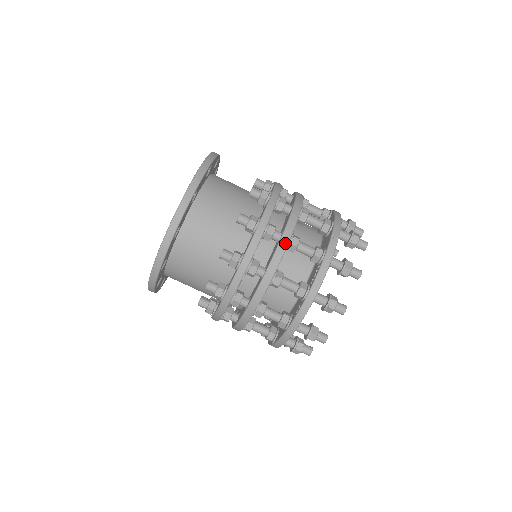
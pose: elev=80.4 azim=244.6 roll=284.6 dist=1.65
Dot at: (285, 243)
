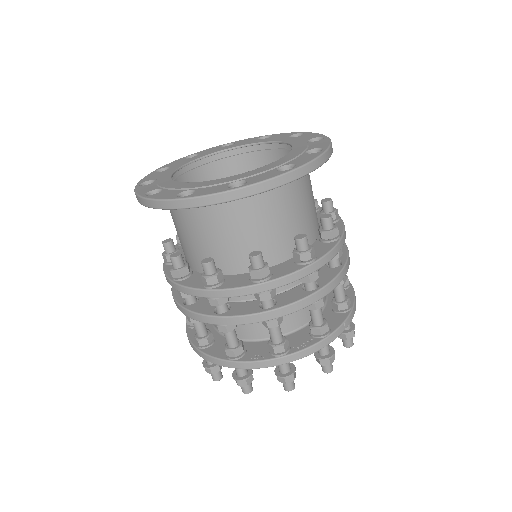
Dot at: (313, 300)
